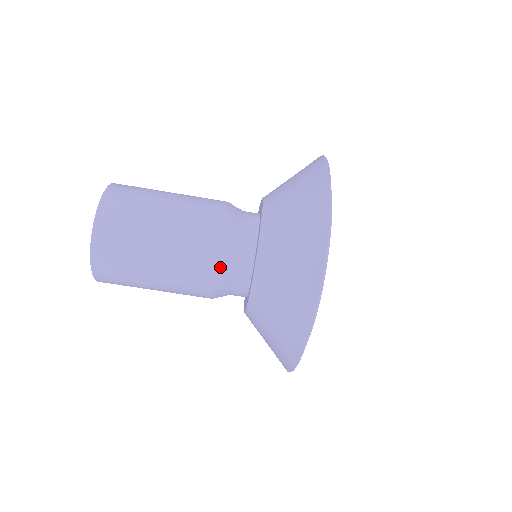
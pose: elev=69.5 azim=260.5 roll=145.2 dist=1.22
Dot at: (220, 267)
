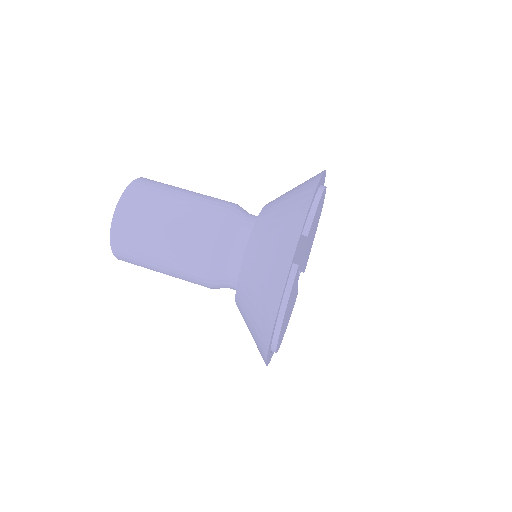
Dot at: (231, 214)
